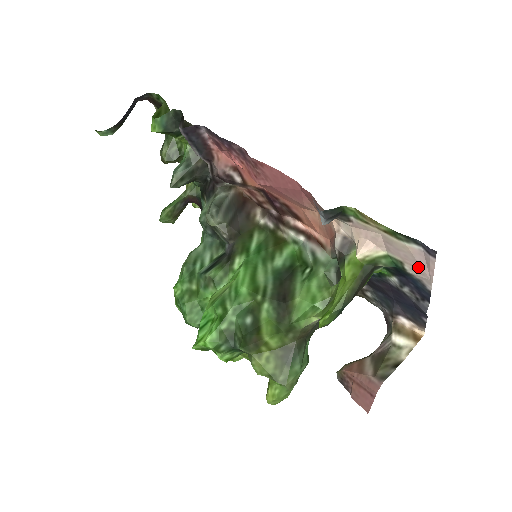
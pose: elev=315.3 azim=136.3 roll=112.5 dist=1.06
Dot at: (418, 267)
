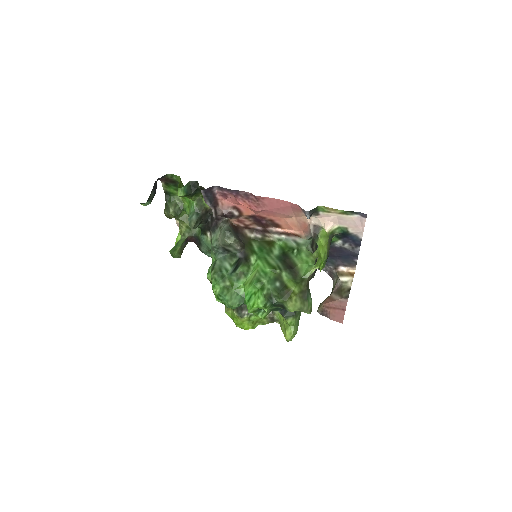
Dot at: (356, 227)
